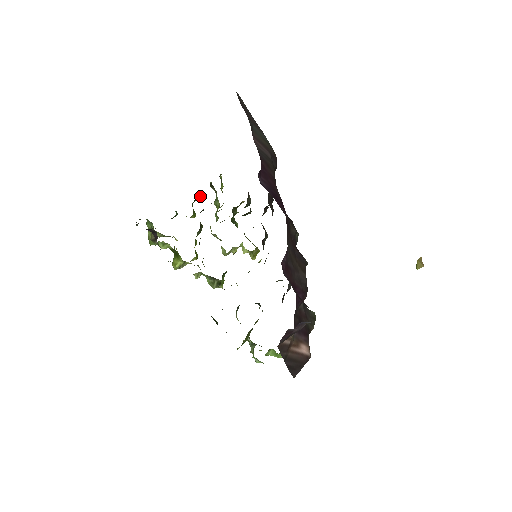
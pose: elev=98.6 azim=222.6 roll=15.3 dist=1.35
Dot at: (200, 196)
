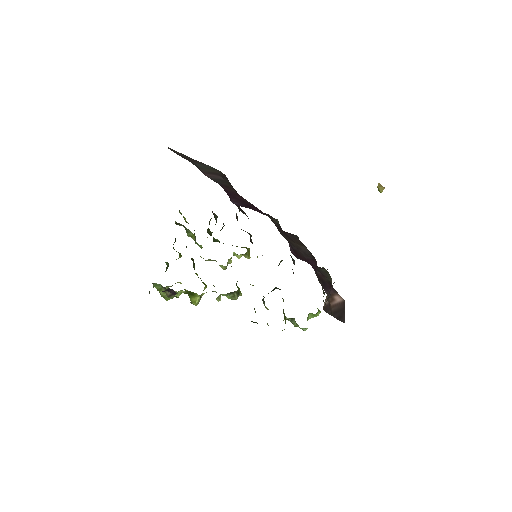
Dot at: (175, 238)
